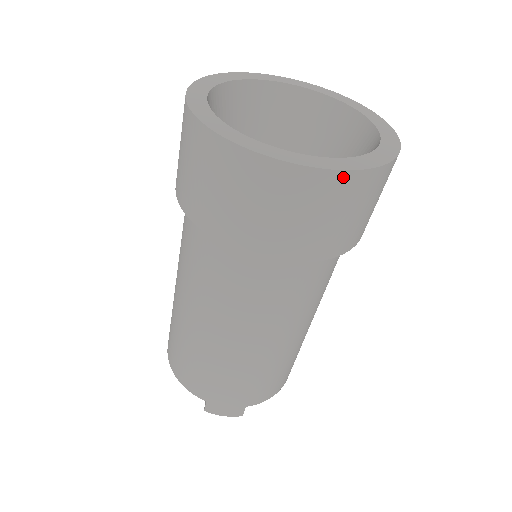
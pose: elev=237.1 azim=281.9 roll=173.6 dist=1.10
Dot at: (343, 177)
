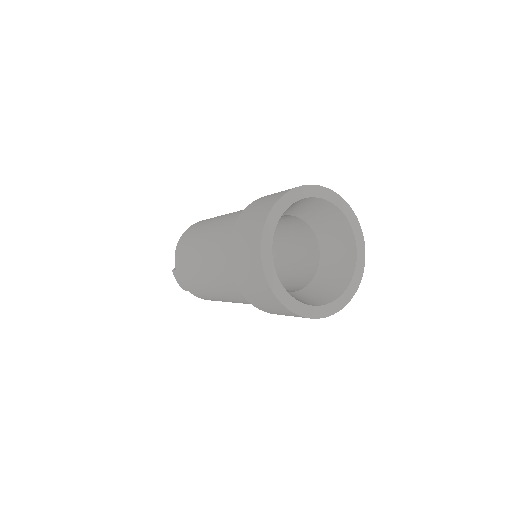
Dot at: (282, 306)
